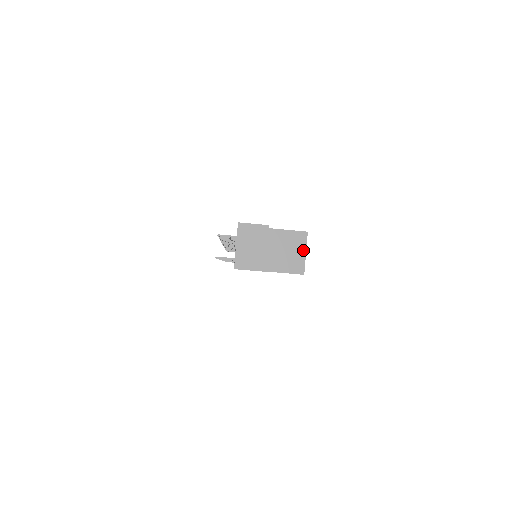
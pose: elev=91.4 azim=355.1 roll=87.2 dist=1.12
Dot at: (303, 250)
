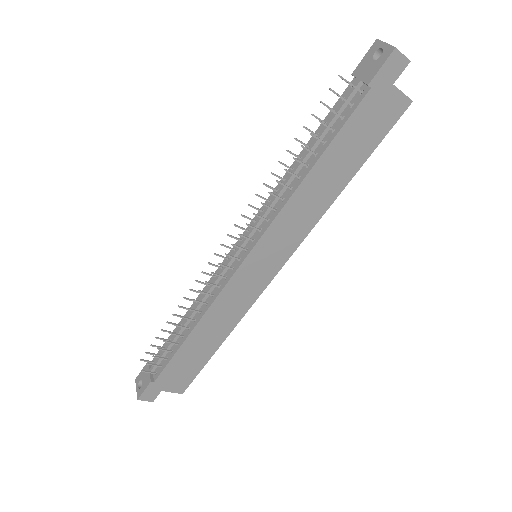
Dot at: occluded
